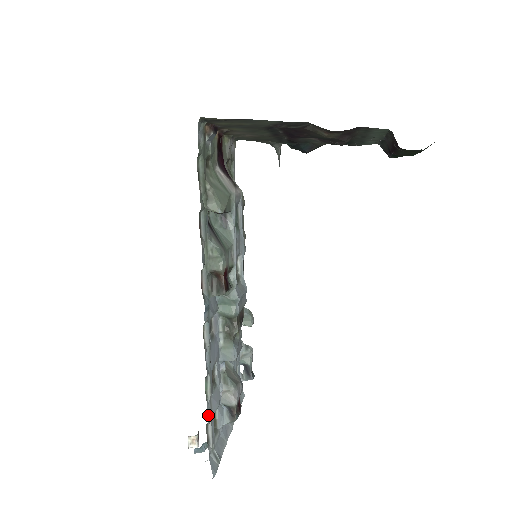
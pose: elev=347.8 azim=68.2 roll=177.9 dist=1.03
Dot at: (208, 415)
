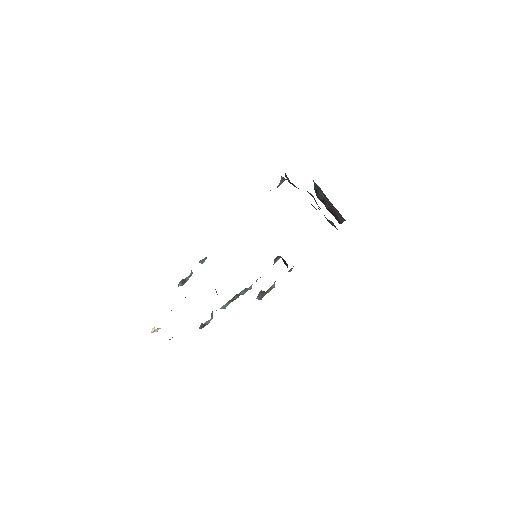
Dot at: occluded
